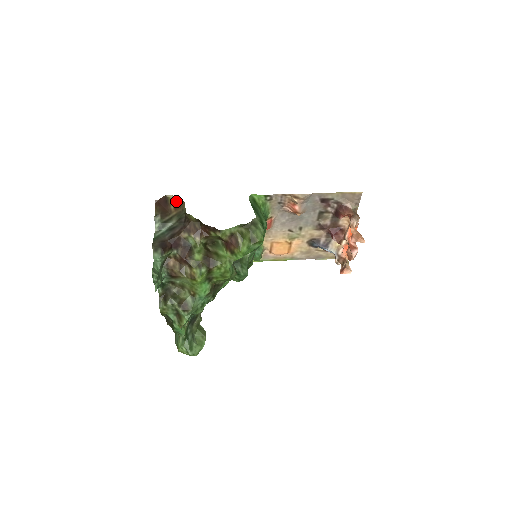
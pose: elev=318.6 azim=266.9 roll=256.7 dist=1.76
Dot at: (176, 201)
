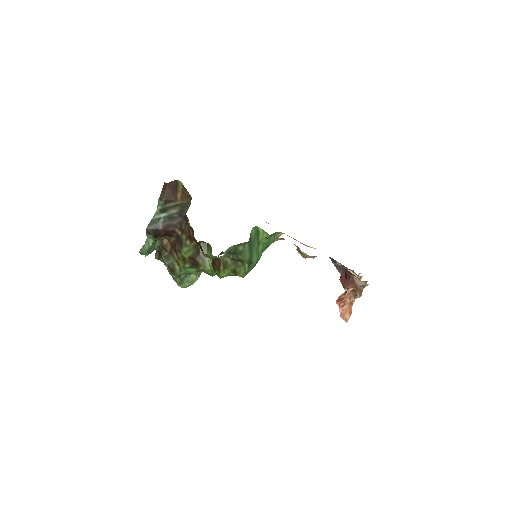
Dot at: (185, 190)
